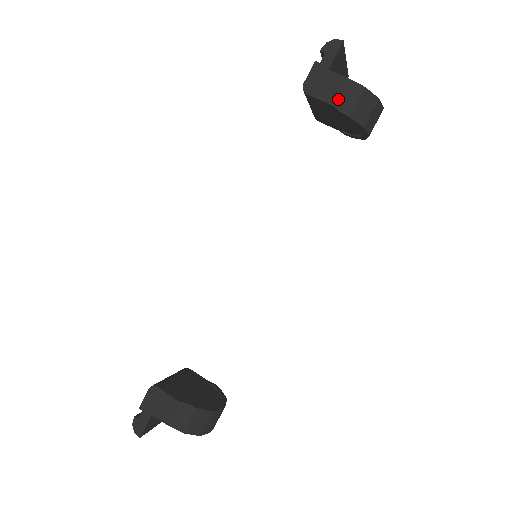
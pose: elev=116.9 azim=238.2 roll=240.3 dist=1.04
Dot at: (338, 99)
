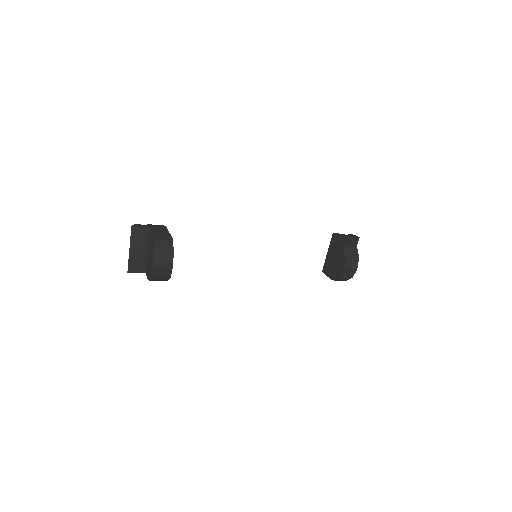
Dot at: (344, 241)
